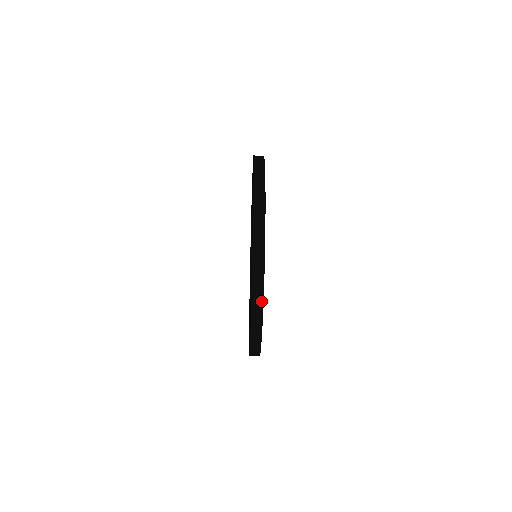
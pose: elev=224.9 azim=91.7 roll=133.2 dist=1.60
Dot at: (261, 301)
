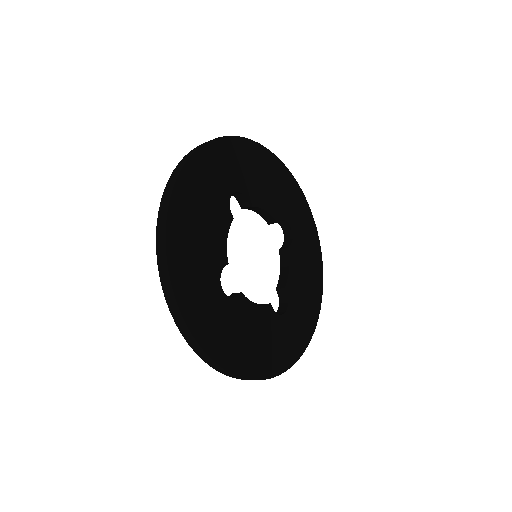
Dot at: (278, 374)
